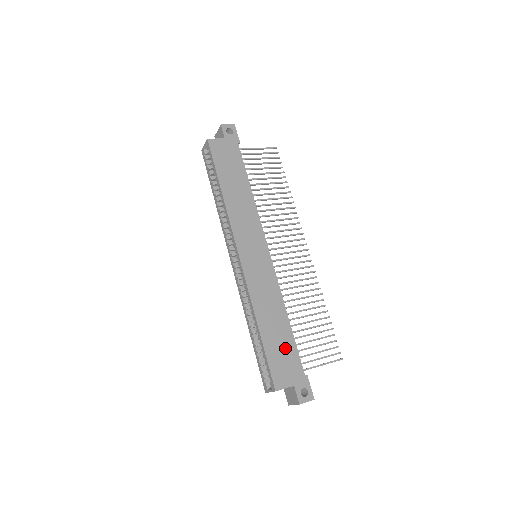
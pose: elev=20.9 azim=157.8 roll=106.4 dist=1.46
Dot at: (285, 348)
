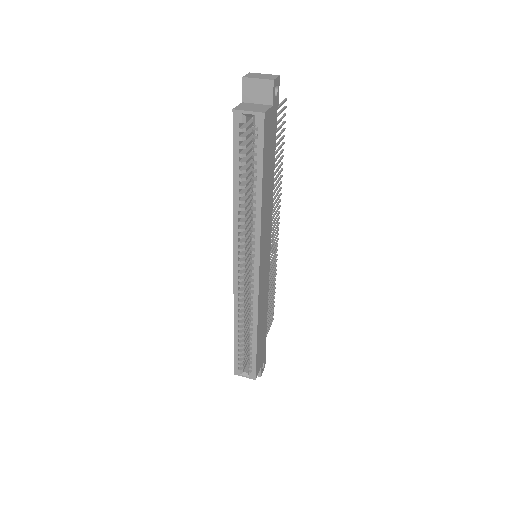
Dot at: (263, 340)
